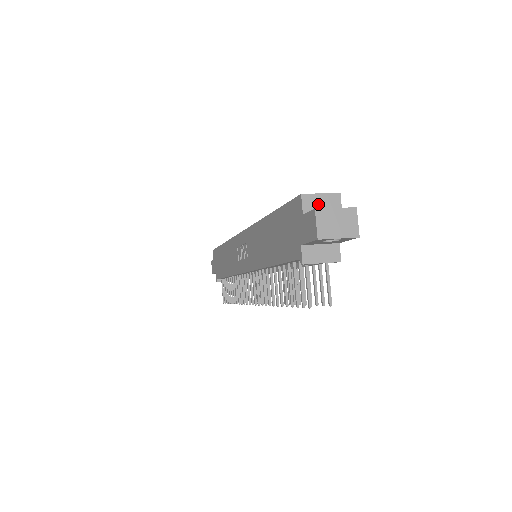
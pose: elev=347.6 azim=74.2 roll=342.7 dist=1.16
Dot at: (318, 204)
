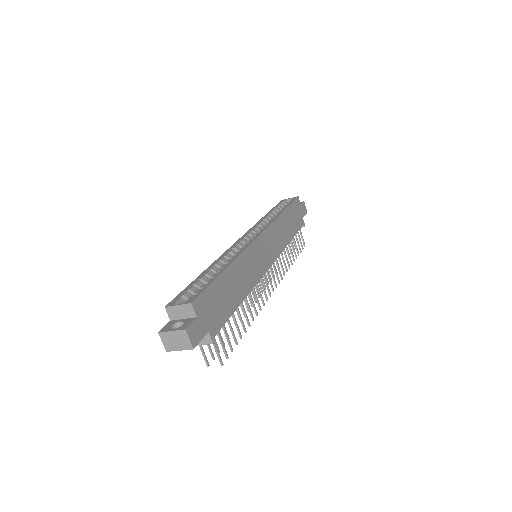
Dot at: (178, 313)
